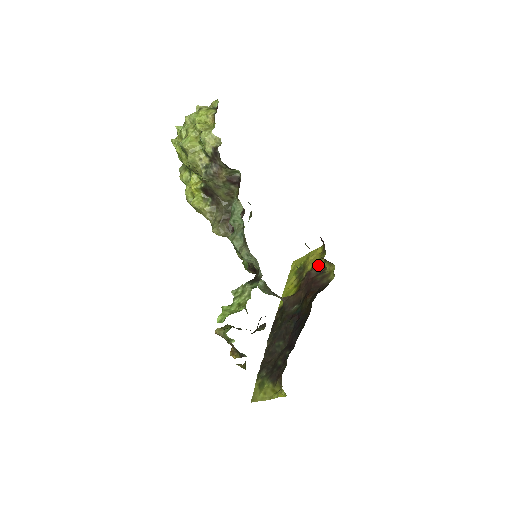
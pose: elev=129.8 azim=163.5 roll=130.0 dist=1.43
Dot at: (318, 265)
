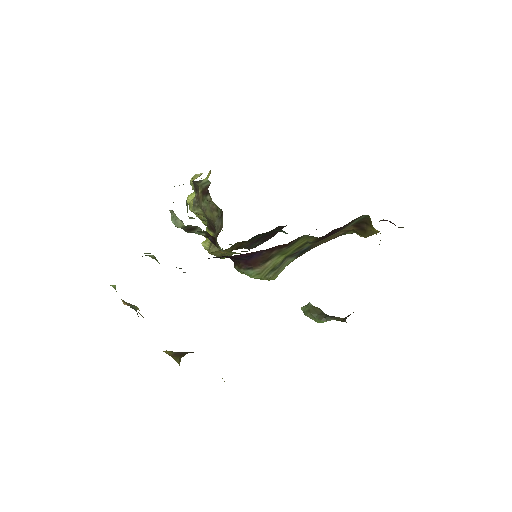
Dot at: occluded
